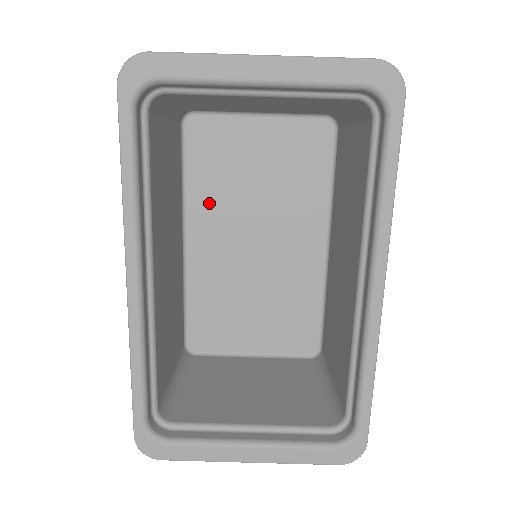
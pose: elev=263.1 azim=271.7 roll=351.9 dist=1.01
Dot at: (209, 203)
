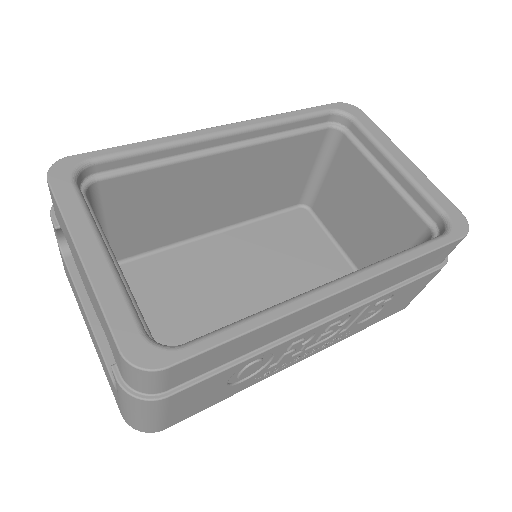
Dot at: (256, 239)
